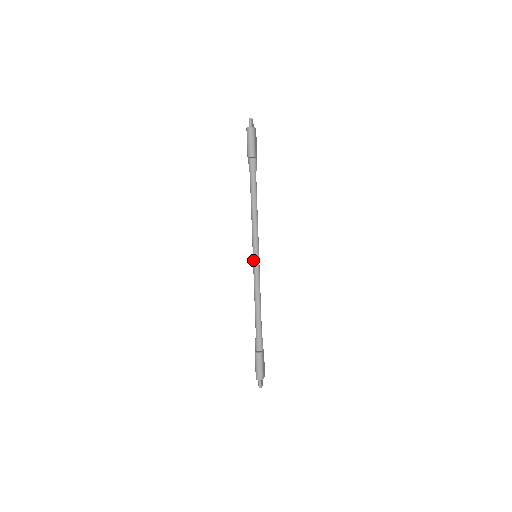
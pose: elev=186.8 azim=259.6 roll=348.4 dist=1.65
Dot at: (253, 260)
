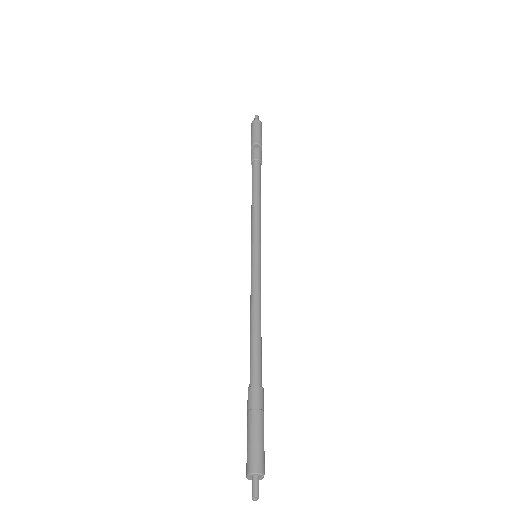
Dot at: (252, 259)
